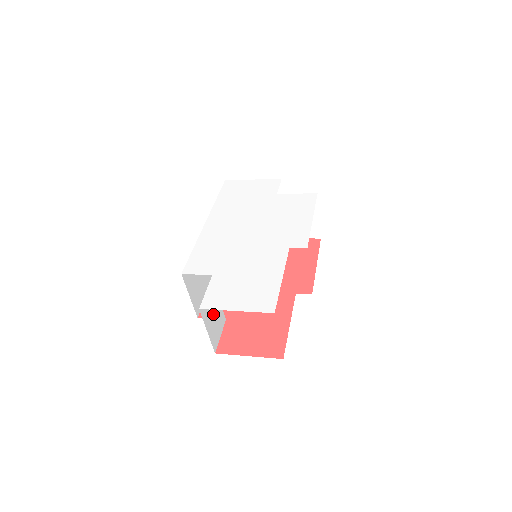
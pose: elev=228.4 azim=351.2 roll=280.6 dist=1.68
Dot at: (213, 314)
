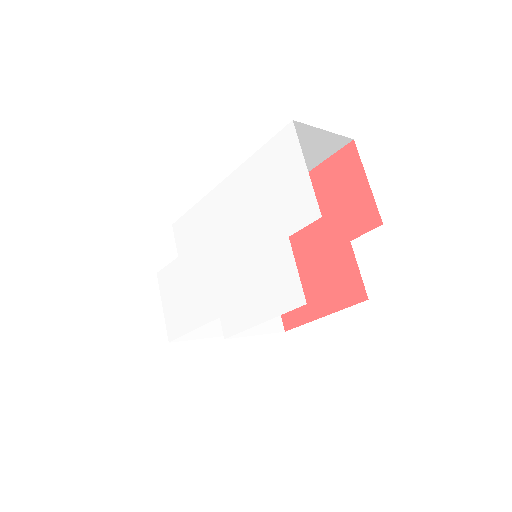
Dot at: occluded
